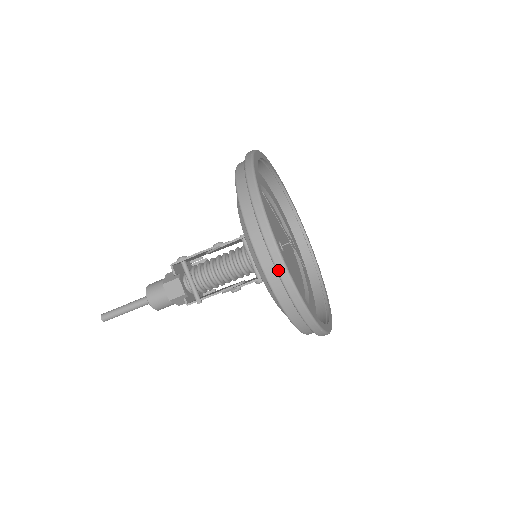
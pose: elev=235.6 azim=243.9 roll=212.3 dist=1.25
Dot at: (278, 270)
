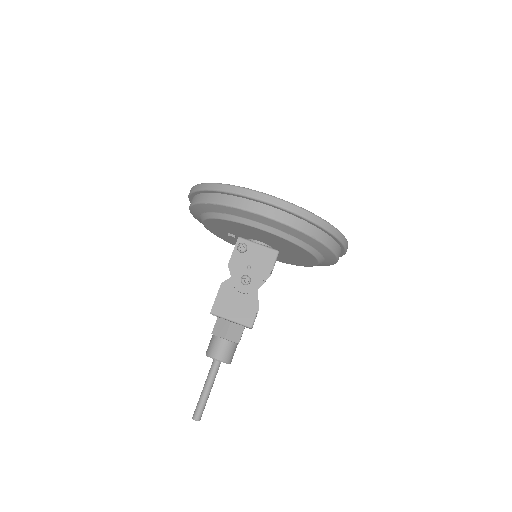
Dot at: occluded
